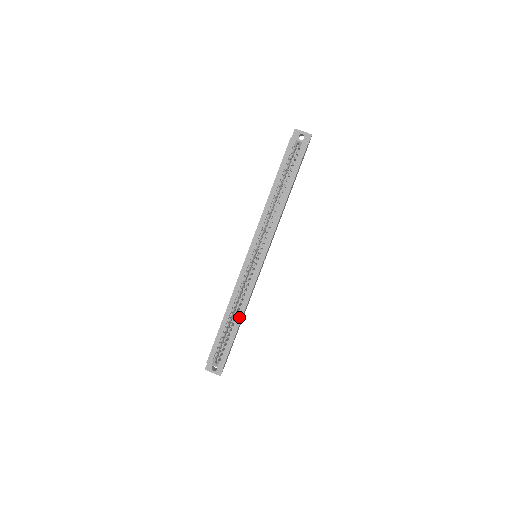
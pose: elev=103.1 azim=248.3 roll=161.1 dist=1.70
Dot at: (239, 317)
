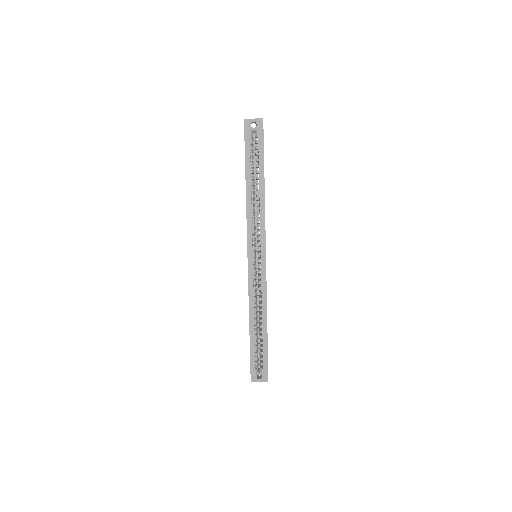
Dot at: (264, 320)
